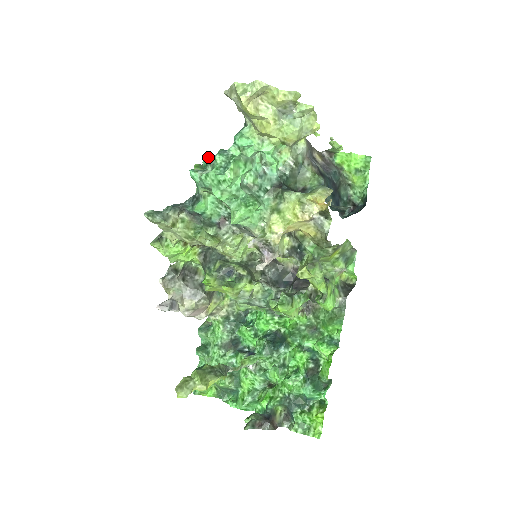
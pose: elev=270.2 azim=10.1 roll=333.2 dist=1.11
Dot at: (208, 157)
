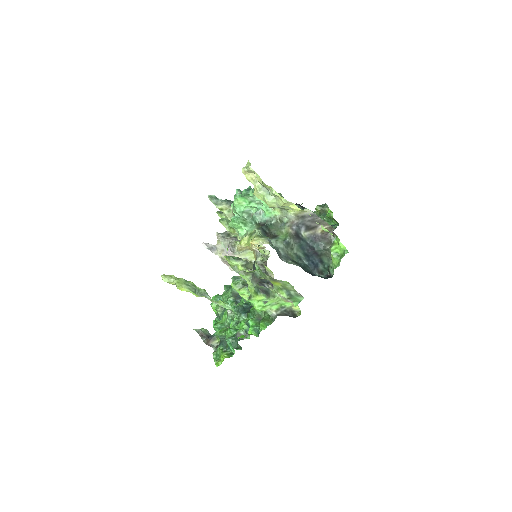
Dot at: occluded
